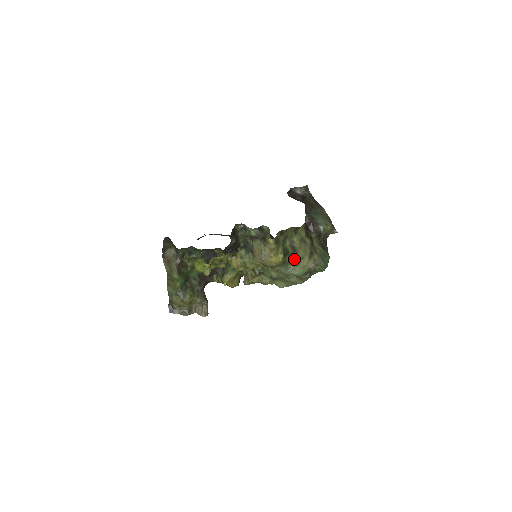
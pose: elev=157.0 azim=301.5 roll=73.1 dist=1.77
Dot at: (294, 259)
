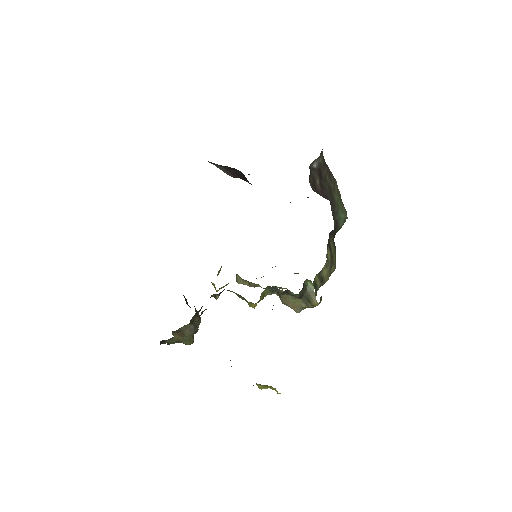
Dot at: occluded
